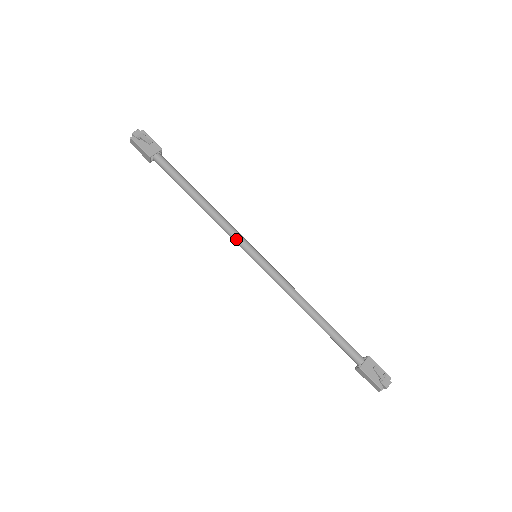
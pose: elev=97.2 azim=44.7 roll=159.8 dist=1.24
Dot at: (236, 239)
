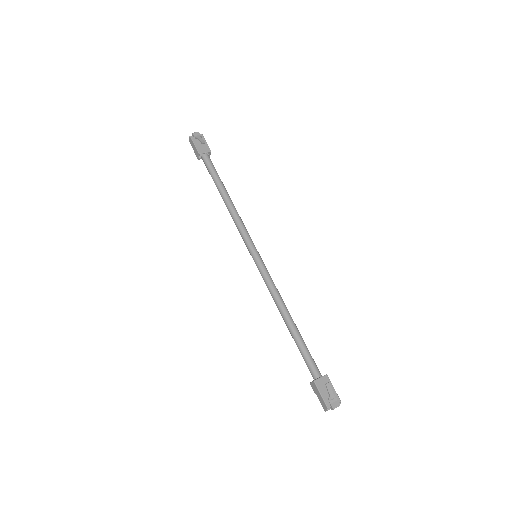
Dot at: (244, 237)
